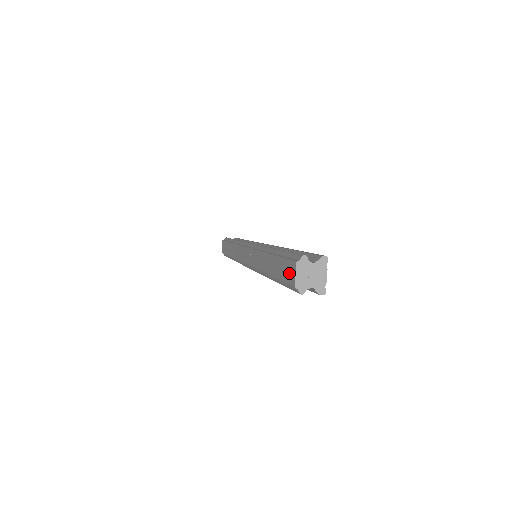
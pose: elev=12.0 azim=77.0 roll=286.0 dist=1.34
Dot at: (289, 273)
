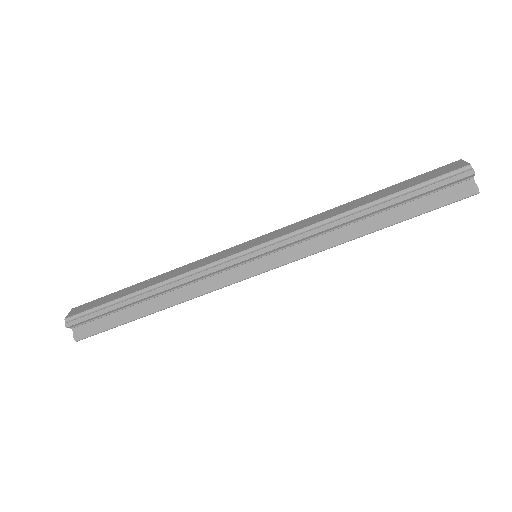
Dot at: (448, 168)
